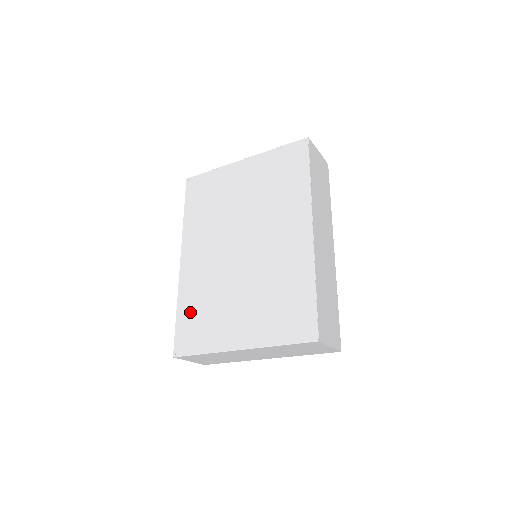
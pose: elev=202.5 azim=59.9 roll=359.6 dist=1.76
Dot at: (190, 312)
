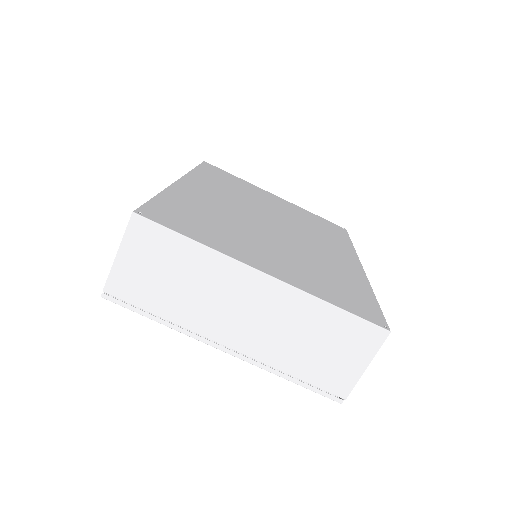
Dot at: (183, 207)
